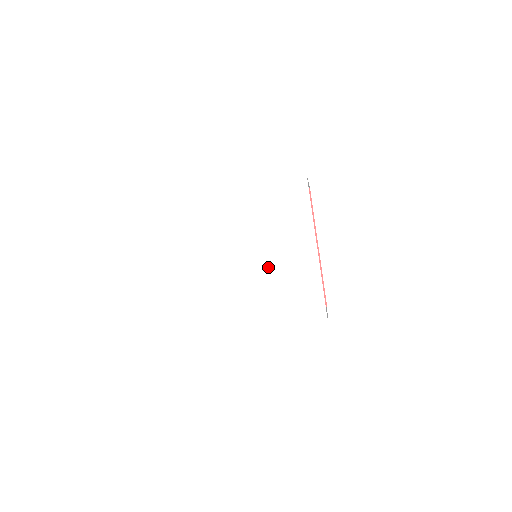
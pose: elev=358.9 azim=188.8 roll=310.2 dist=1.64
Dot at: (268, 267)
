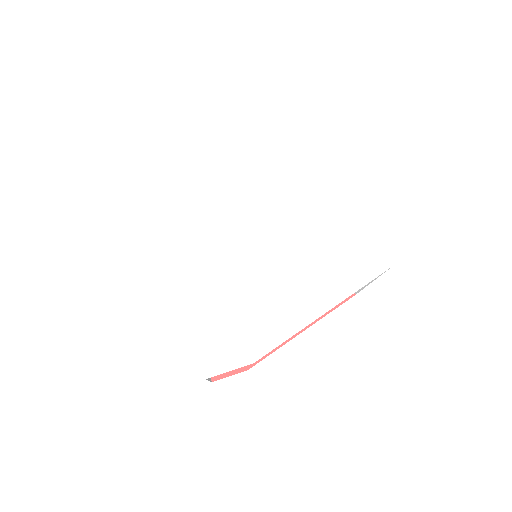
Dot at: (290, 236)
